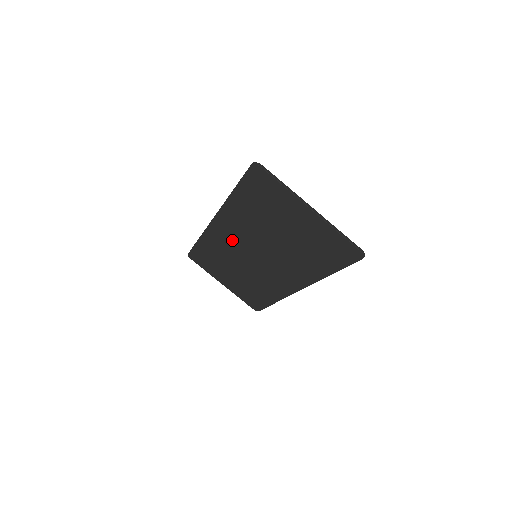
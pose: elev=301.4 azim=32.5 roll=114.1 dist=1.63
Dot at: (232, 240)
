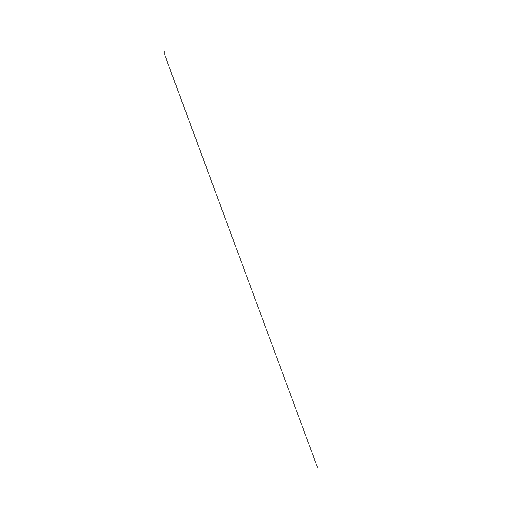
Dot at: occluded
